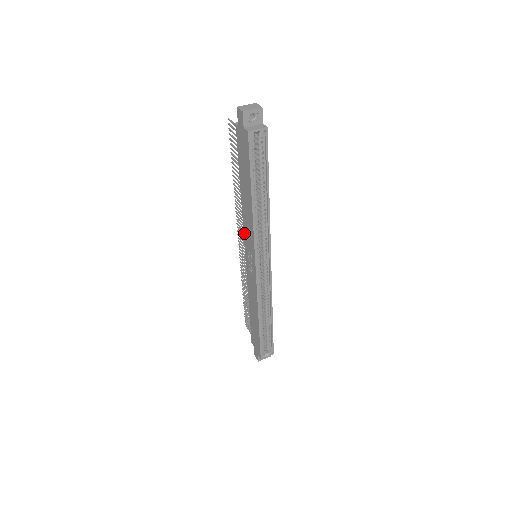
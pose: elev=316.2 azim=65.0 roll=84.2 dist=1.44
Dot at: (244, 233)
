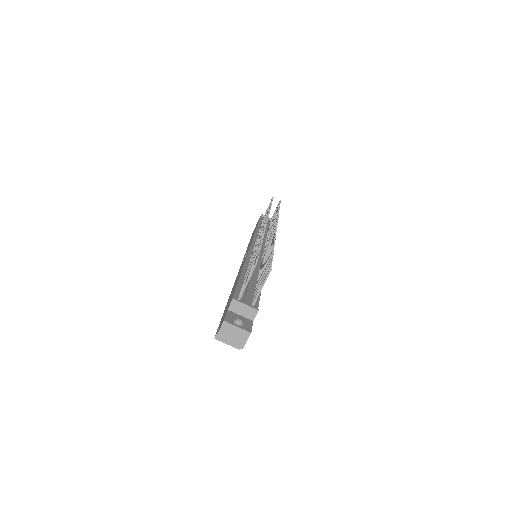
Dot at: occluded
